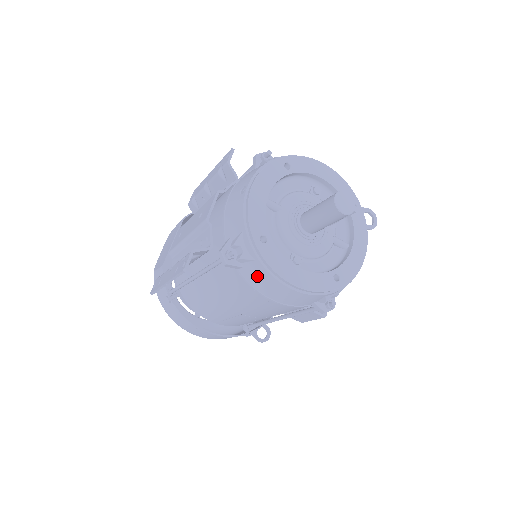
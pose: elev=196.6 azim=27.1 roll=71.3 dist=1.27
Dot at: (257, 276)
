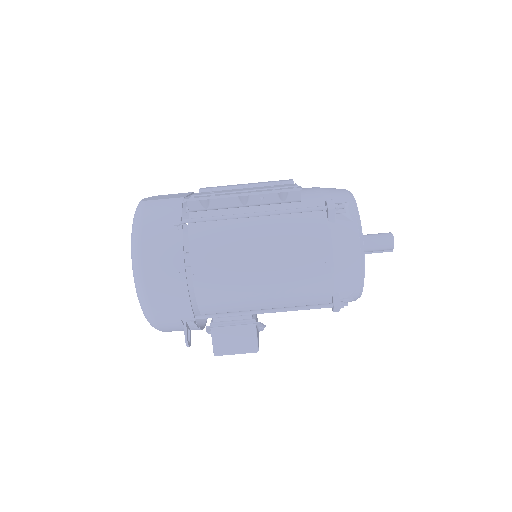
Dot at: (345, 234)
